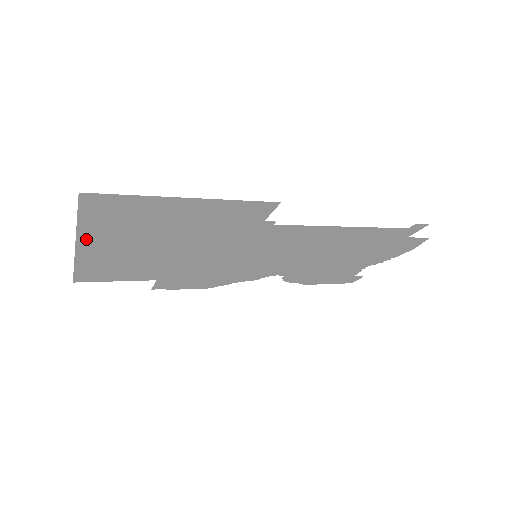
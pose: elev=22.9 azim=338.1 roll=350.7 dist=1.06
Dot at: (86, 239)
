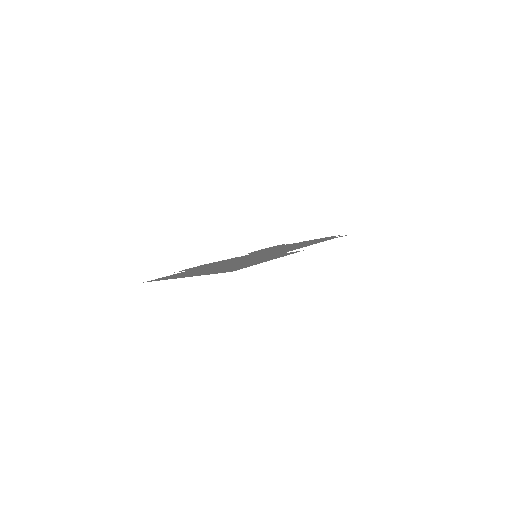
Dot at: (195, 275)
